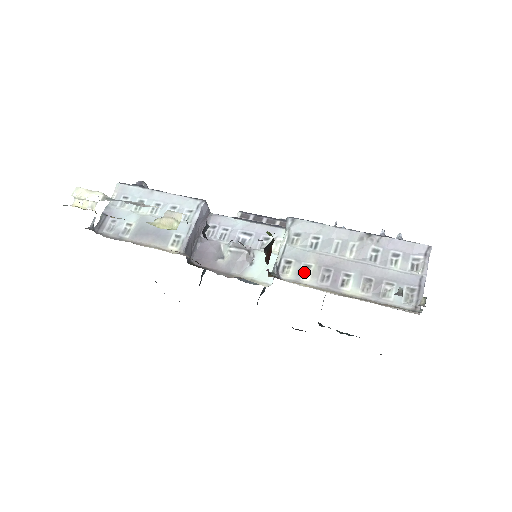
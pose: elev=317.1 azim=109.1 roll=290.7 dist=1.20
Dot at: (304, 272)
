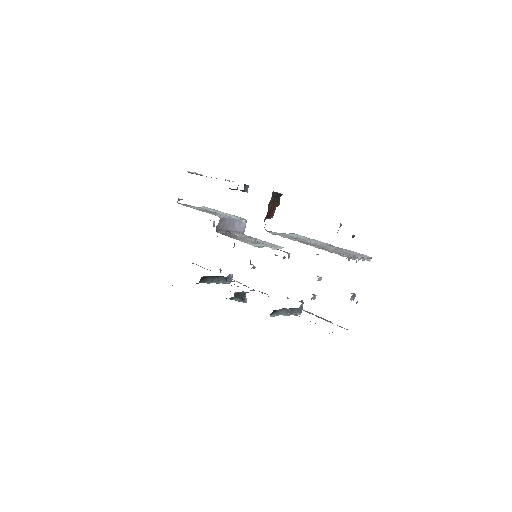
Dot at: occluded
